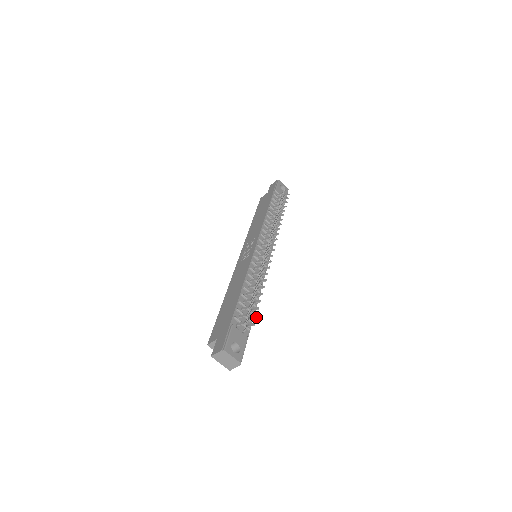
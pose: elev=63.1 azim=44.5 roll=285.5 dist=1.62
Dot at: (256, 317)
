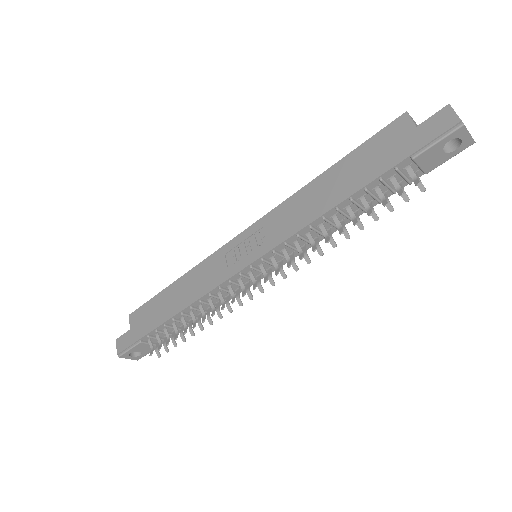
Dot at: (167, 352)
